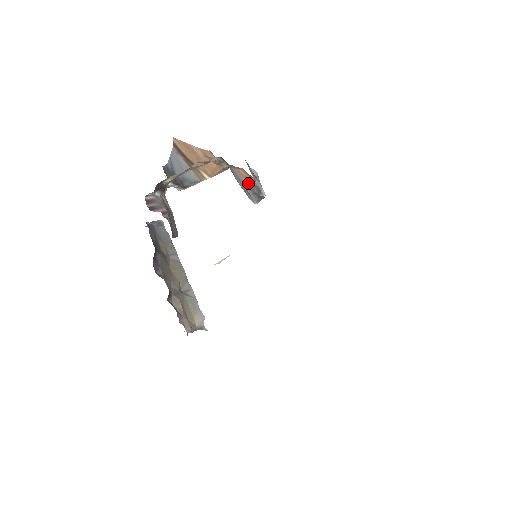
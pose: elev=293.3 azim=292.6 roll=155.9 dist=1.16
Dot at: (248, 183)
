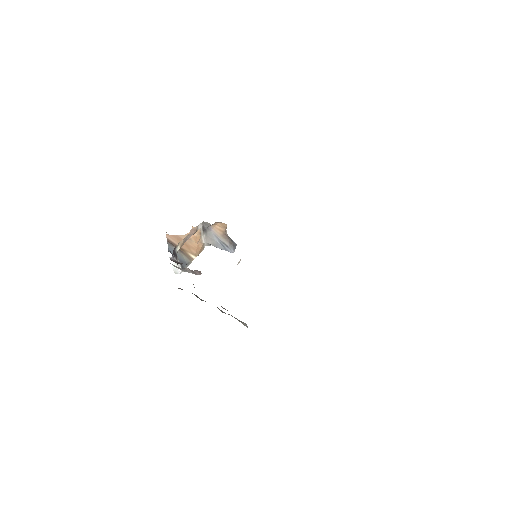
Dot at: (224, 236)
